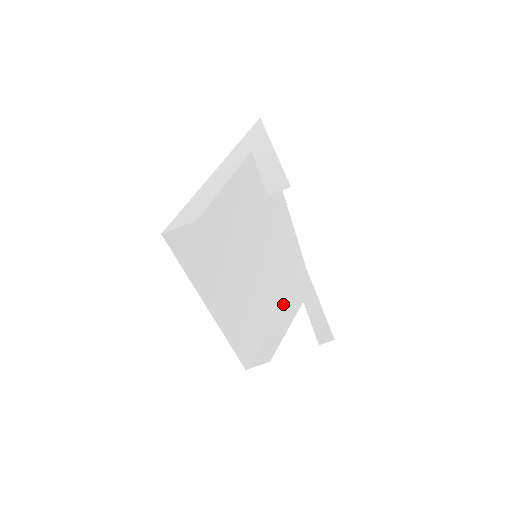
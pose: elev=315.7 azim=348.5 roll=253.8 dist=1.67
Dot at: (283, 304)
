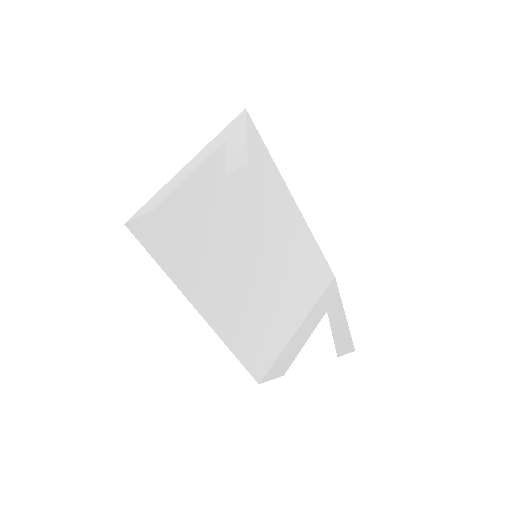
Dot at: (305, 314)
